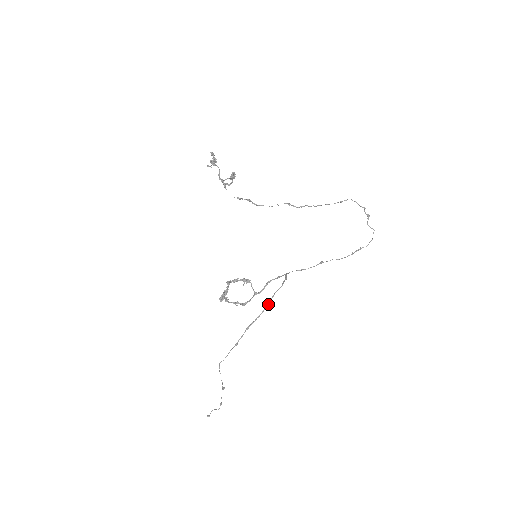
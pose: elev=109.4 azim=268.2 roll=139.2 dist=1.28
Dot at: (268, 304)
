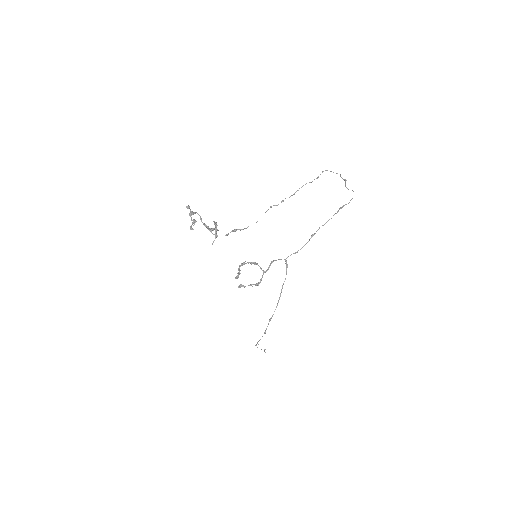
Dot at: occluded
